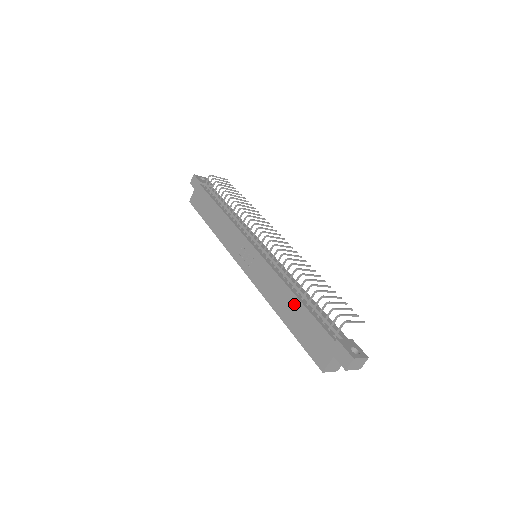
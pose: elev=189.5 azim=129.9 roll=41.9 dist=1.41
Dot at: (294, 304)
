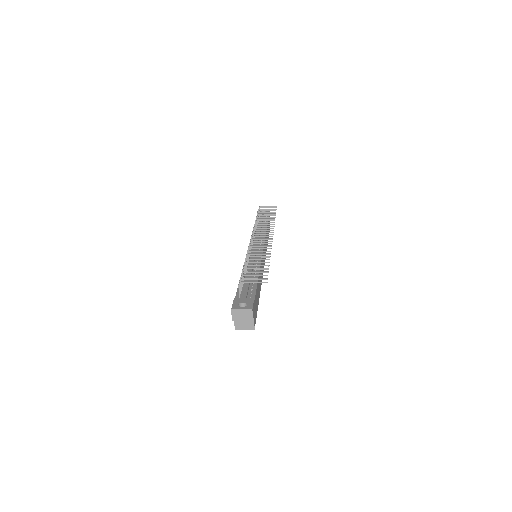
Dot at: occluded
